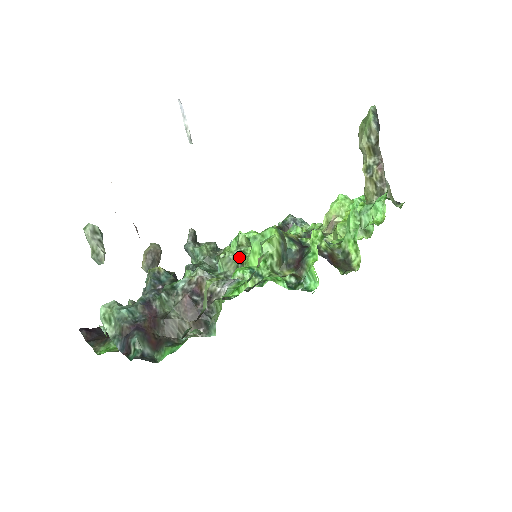
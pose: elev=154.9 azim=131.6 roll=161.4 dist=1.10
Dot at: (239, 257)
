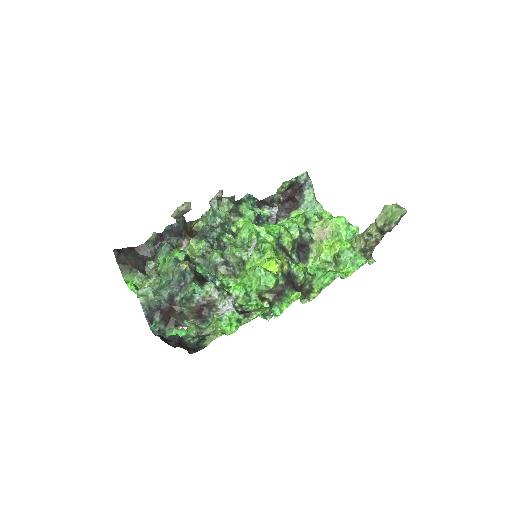
Dot at: (244, 260)
